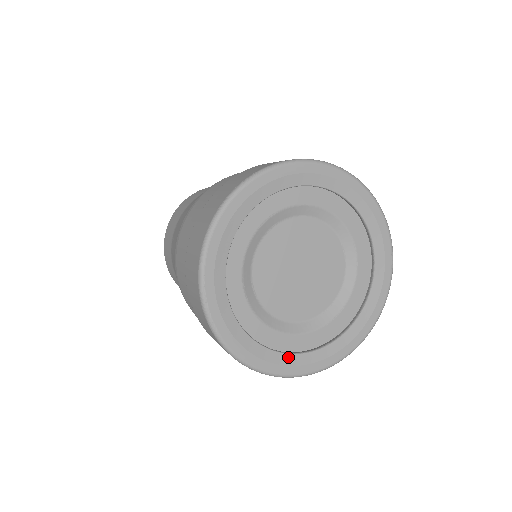
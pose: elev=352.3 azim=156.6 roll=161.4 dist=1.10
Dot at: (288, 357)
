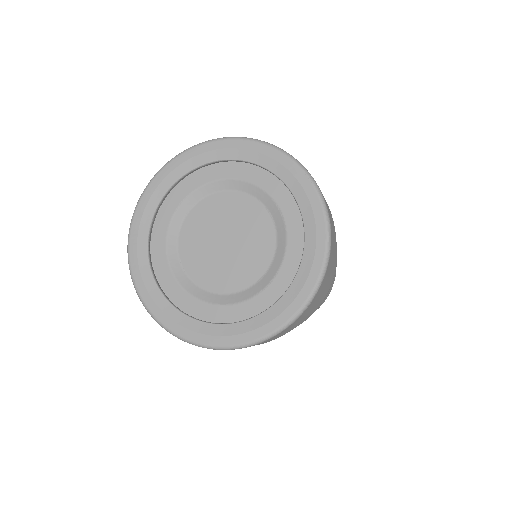
Dot at: (217, 327)
